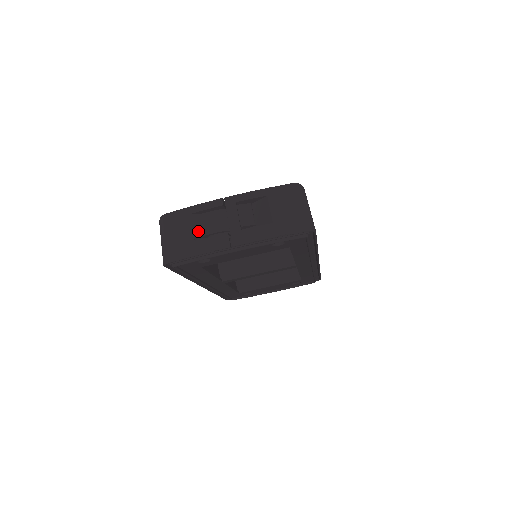
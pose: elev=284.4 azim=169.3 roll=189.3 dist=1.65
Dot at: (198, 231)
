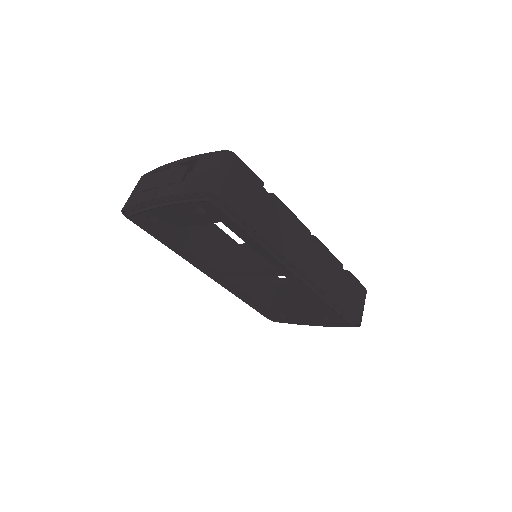
Dot at: (146, 186)
